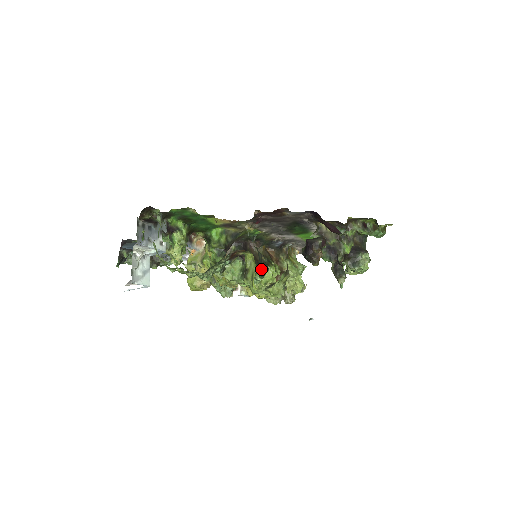
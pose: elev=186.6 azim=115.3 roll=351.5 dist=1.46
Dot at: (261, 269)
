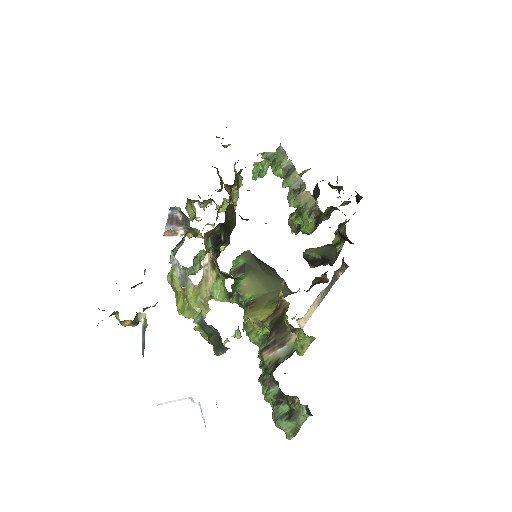
Dot at: (230, 234)
